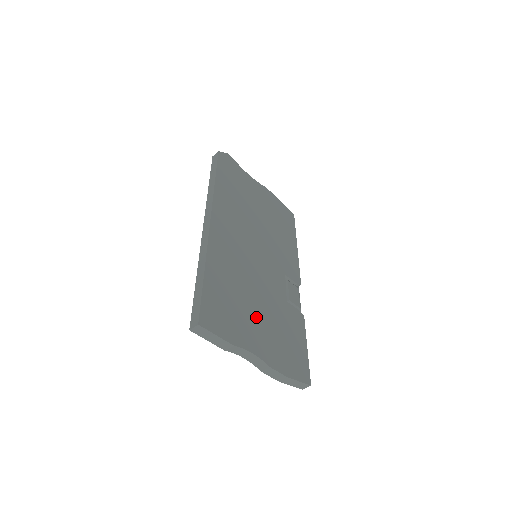
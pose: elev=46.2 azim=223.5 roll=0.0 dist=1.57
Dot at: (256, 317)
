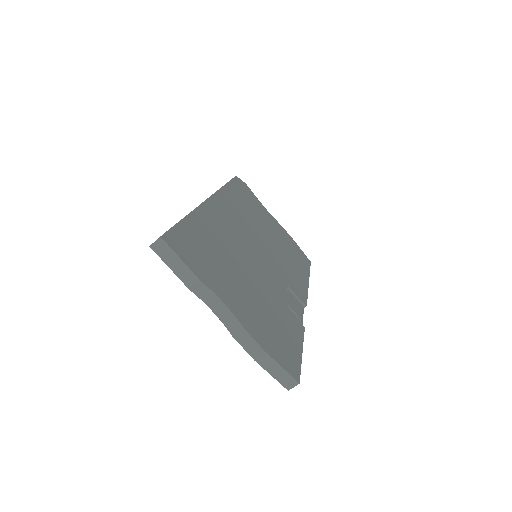
Dot at: (239, 284)
